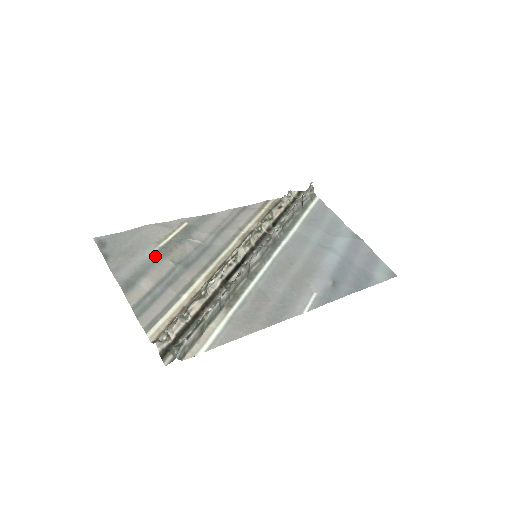
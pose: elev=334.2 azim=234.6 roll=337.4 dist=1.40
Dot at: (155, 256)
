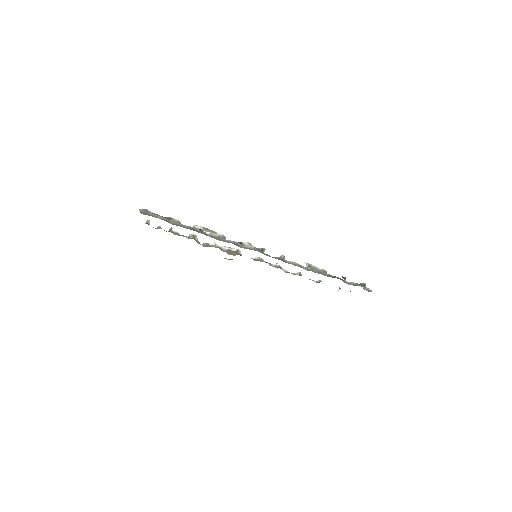
Dot at: occluded
